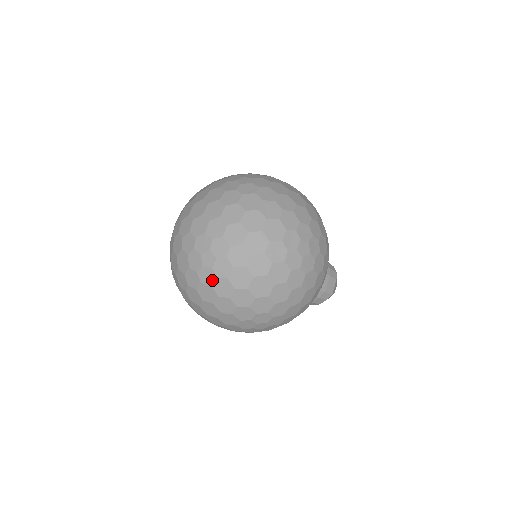
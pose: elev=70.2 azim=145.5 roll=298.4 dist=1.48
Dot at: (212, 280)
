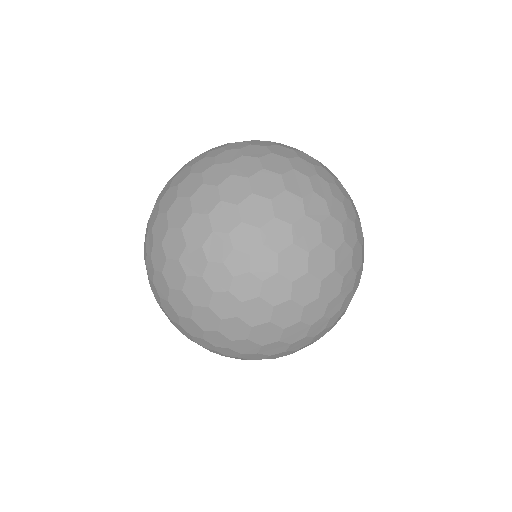
Dot at: (220, 287)
